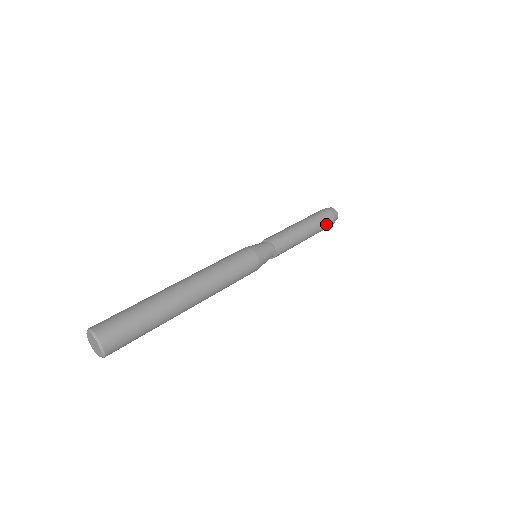
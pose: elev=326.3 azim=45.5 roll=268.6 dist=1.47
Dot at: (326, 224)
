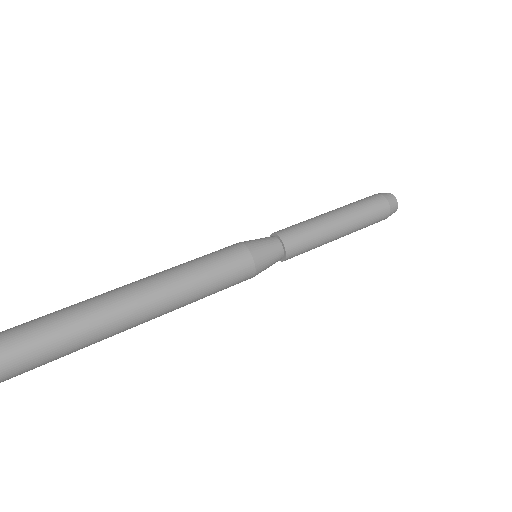
Dot at: (375, 220)
